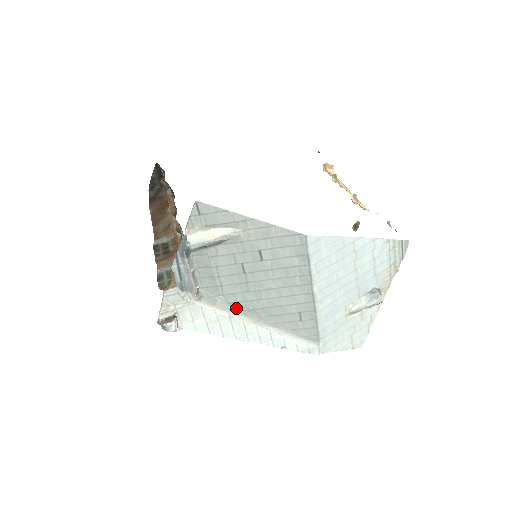
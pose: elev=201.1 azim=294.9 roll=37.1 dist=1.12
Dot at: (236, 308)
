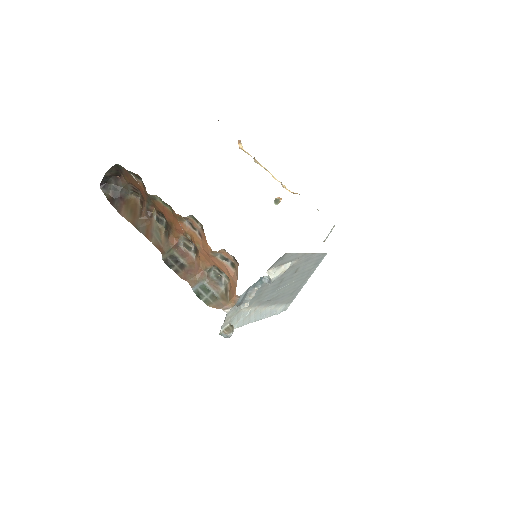
Dot at: (260, 303)
